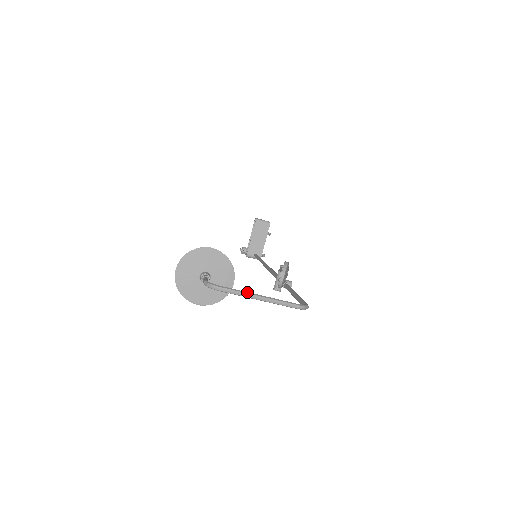
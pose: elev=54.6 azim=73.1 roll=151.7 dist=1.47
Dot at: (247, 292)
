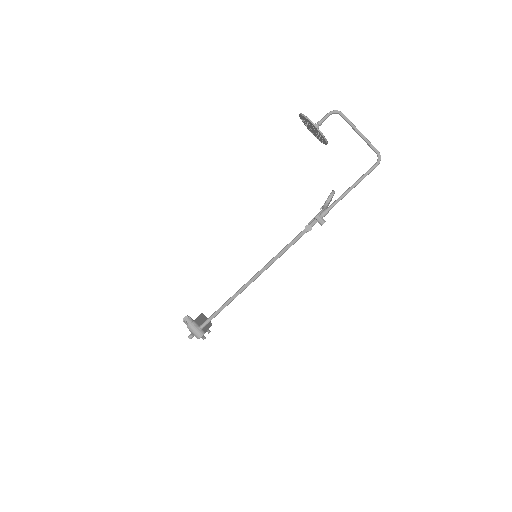
Dot at: (354, 127)
